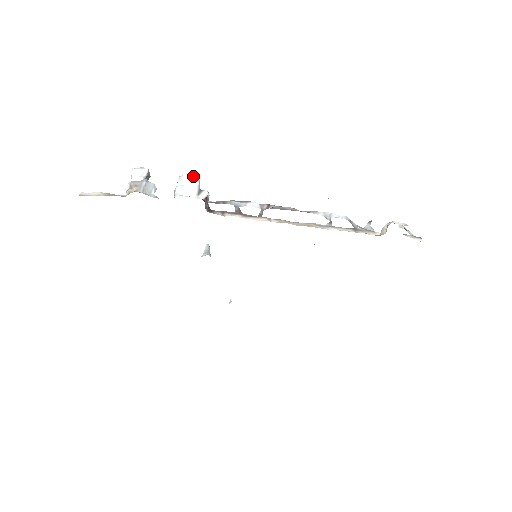
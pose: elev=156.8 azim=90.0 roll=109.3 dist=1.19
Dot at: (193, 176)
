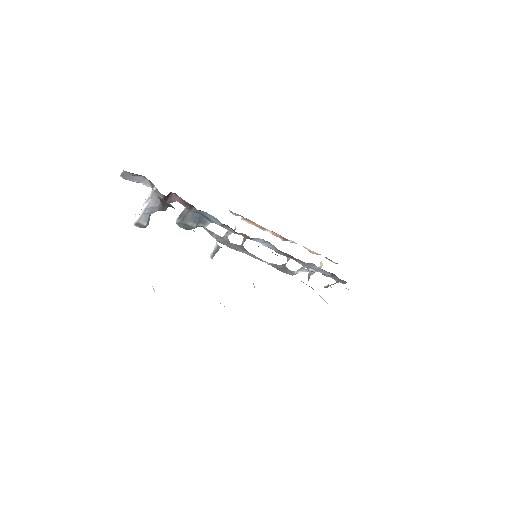
Dot at: occluded
